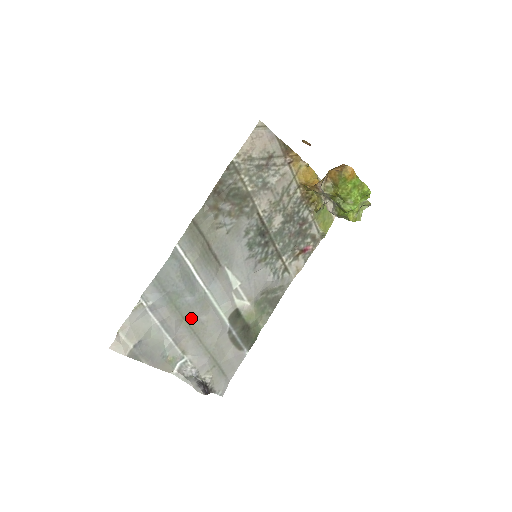
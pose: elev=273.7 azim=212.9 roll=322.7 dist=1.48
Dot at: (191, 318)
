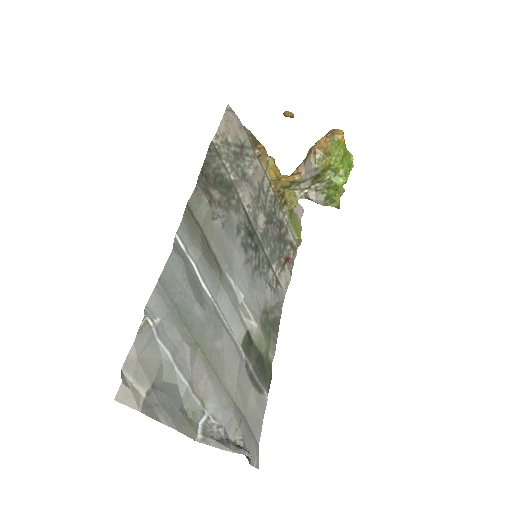
Dot at: (205, 345)
